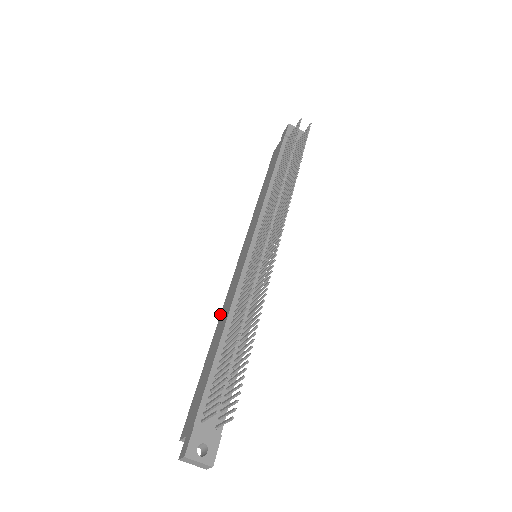
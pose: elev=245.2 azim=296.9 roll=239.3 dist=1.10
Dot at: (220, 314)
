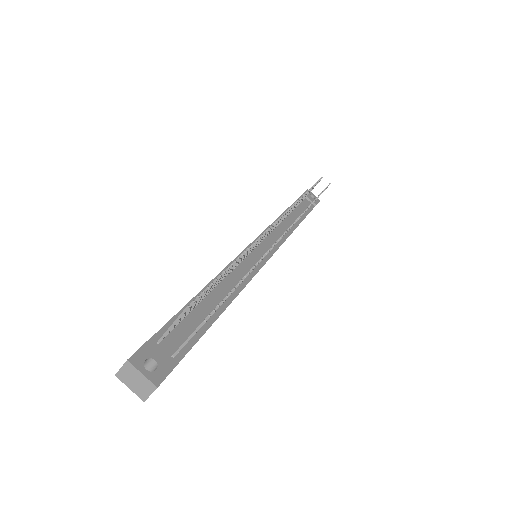
Dot at: occluded
